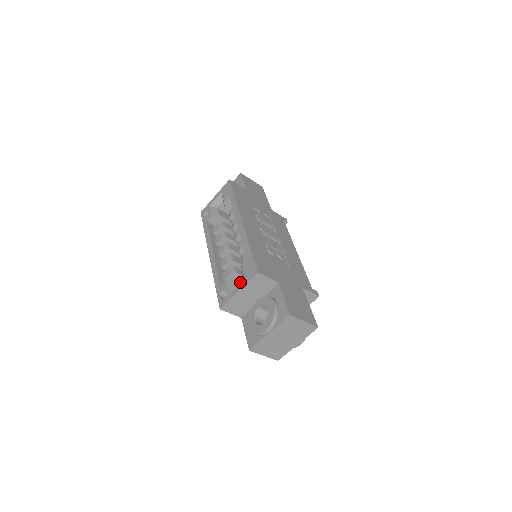
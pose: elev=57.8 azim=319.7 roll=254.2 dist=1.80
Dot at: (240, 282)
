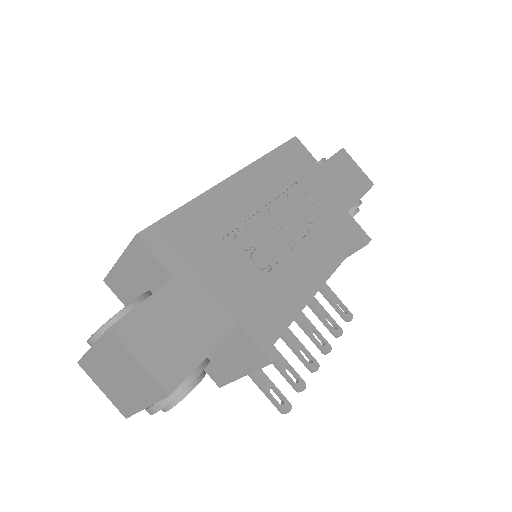
Dot at: occluded
